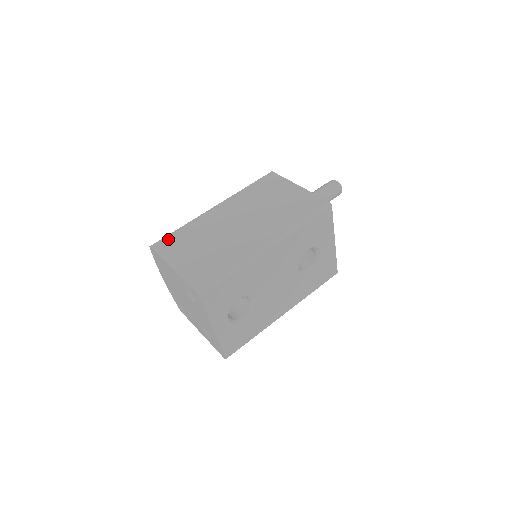
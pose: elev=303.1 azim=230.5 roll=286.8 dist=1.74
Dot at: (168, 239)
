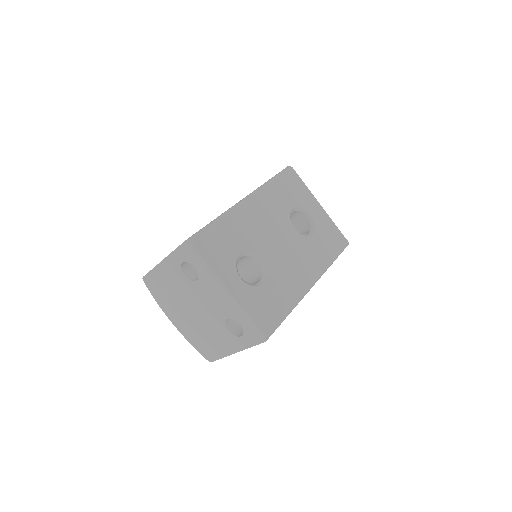
Dot at: occluded
